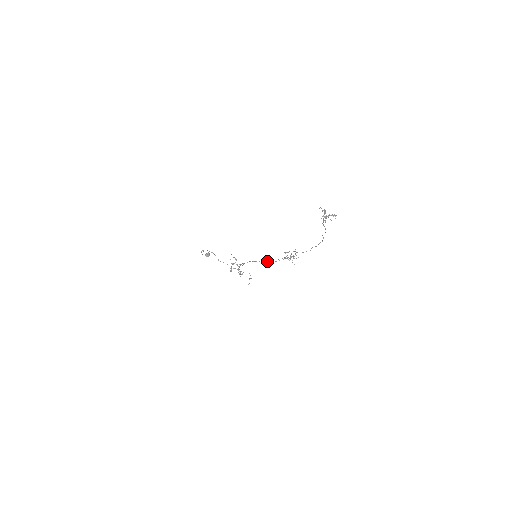
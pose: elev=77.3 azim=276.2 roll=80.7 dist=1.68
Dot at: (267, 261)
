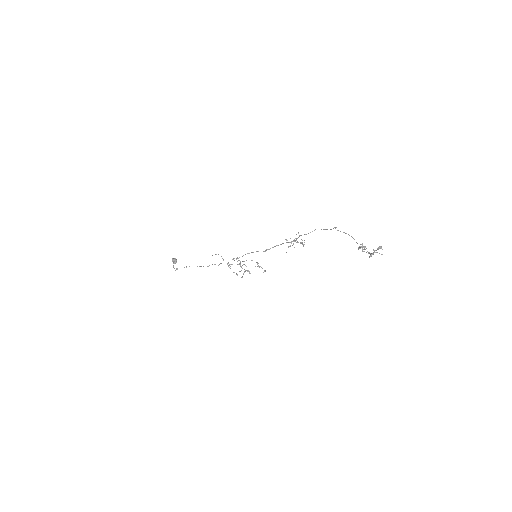
Dot at: occluded
